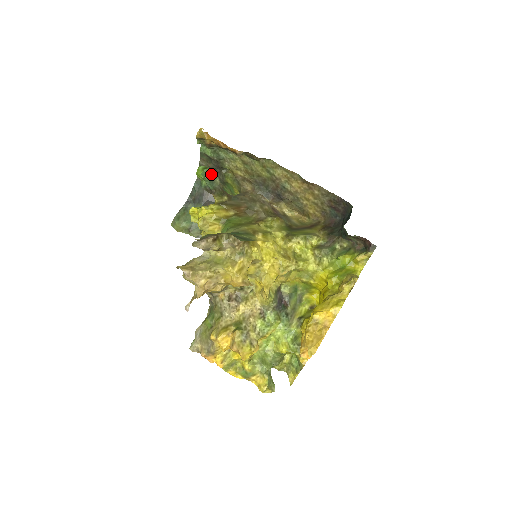
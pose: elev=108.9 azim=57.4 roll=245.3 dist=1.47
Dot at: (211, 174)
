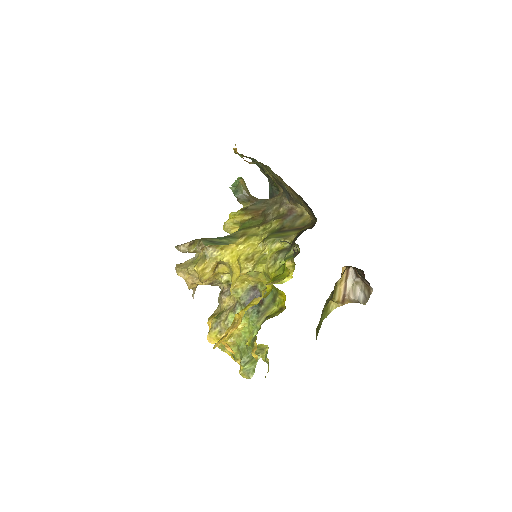
Dot at: (238, 184)
